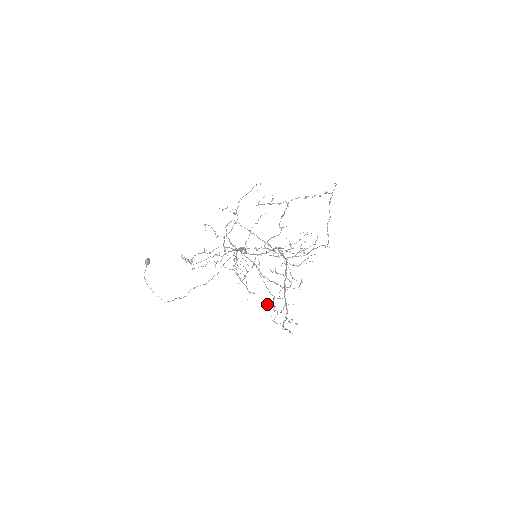
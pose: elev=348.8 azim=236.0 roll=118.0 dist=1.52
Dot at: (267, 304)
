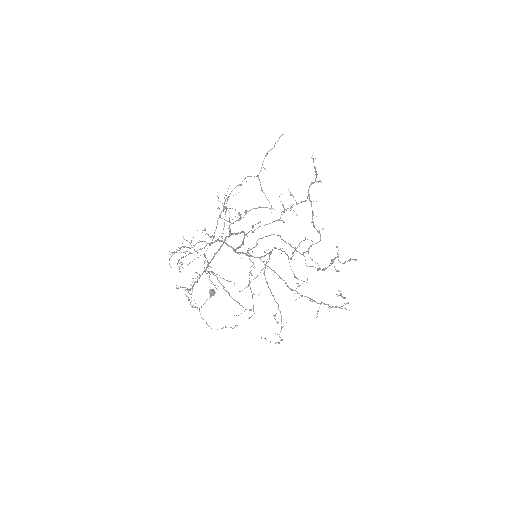
Dot at: (192, 282)
